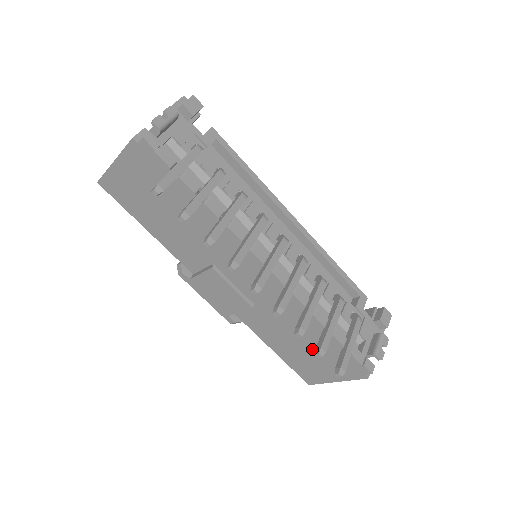
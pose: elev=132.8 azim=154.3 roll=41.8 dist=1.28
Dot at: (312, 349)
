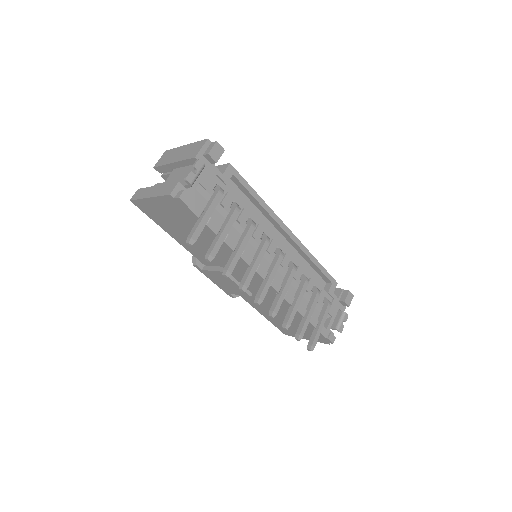
Dot at: (292, 322)
